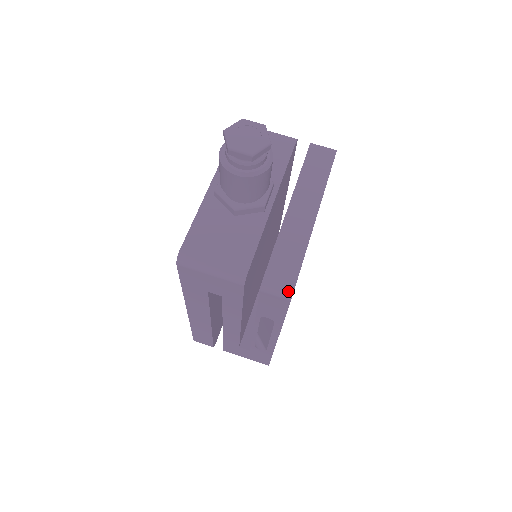
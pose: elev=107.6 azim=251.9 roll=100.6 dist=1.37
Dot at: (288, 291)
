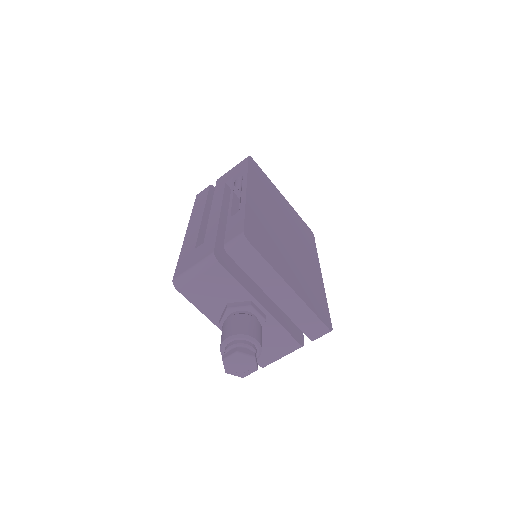
Dot at: occluded
